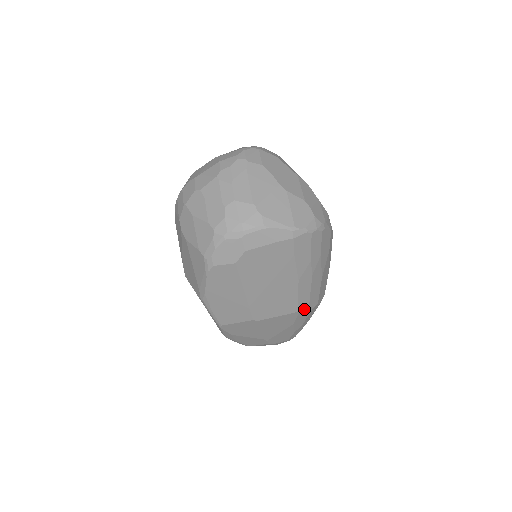
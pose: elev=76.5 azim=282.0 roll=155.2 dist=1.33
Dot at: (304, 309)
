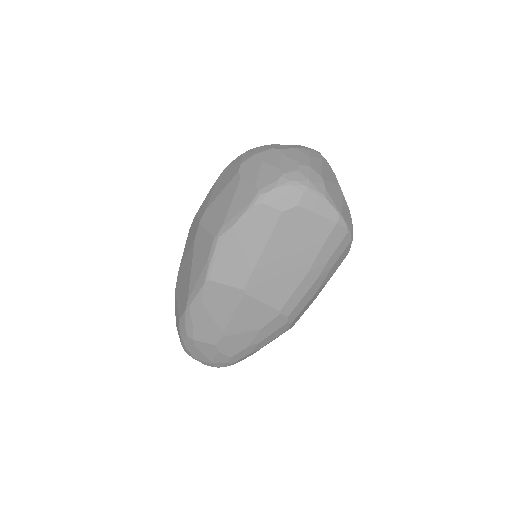
Dot at: (285, 314)
